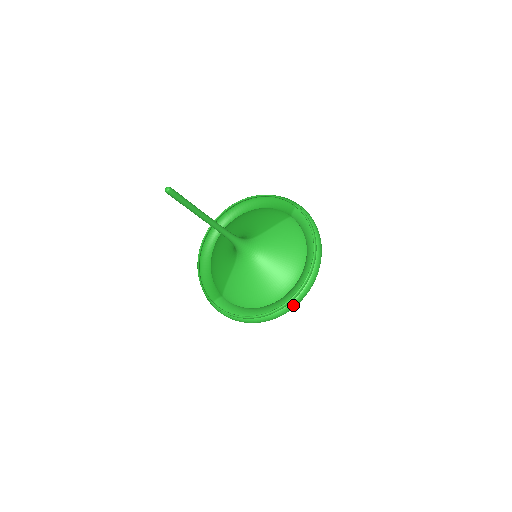
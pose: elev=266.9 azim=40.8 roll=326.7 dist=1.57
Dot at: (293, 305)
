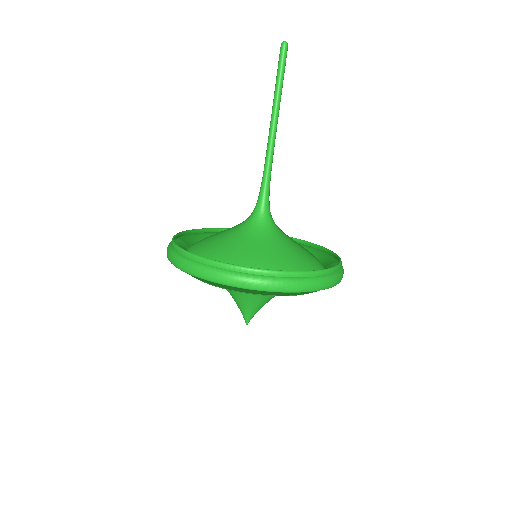
Dot at: (228, 276)
